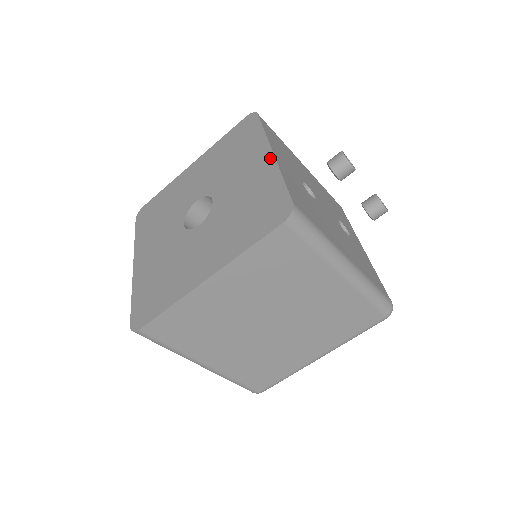
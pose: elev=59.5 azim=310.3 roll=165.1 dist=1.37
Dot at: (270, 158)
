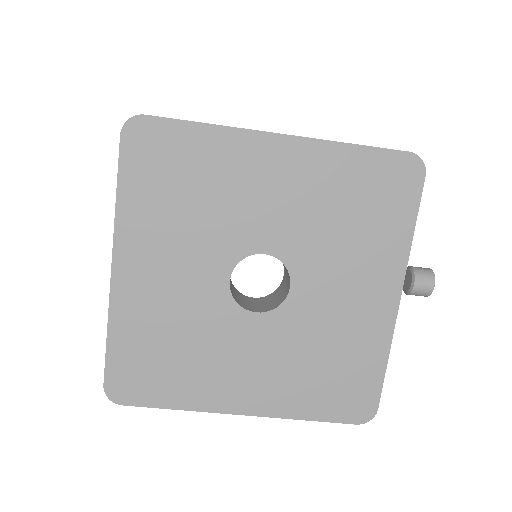
Dot at: (392, 309)
